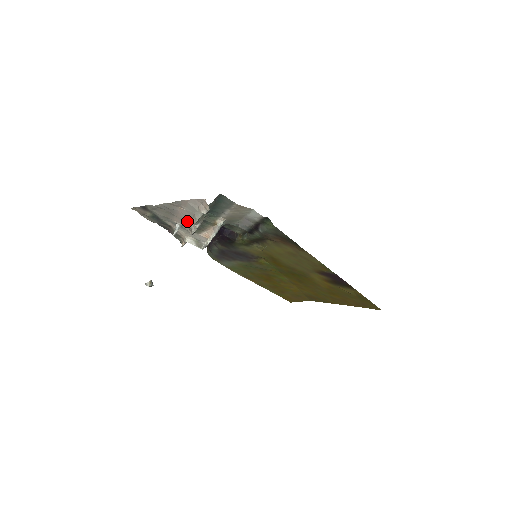
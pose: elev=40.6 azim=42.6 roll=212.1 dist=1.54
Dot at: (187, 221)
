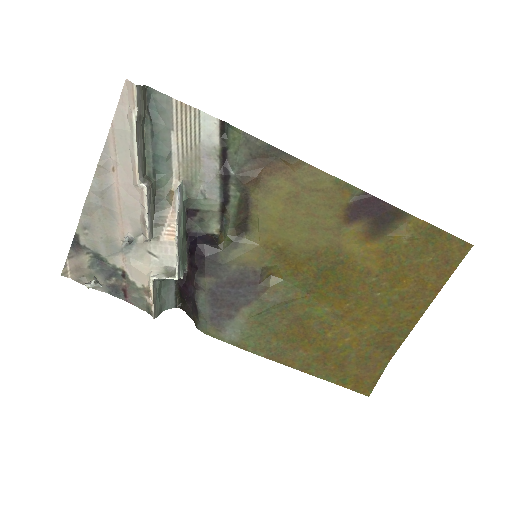
Dot at: (133, 205)
